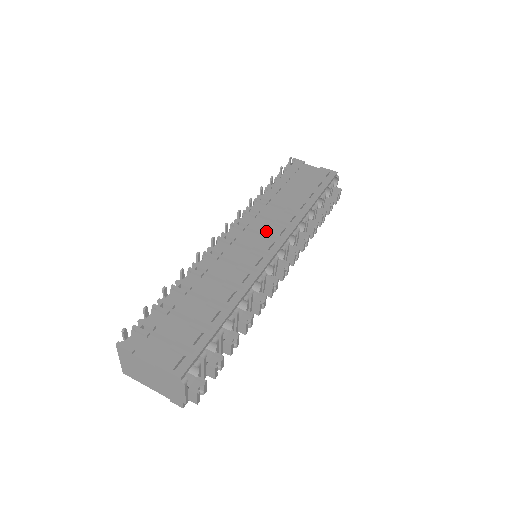
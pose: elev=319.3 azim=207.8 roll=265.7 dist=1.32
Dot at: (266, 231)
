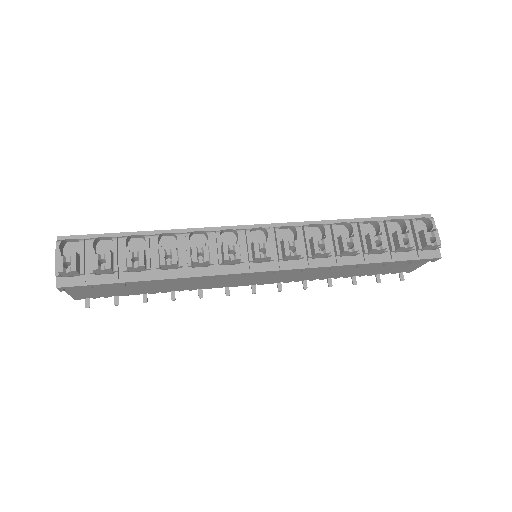
Dot at: occluded
